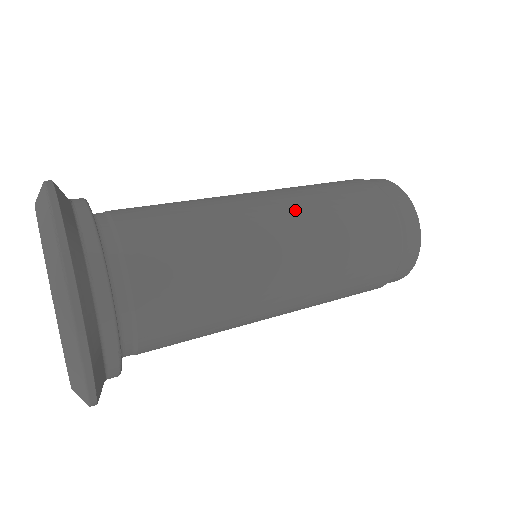
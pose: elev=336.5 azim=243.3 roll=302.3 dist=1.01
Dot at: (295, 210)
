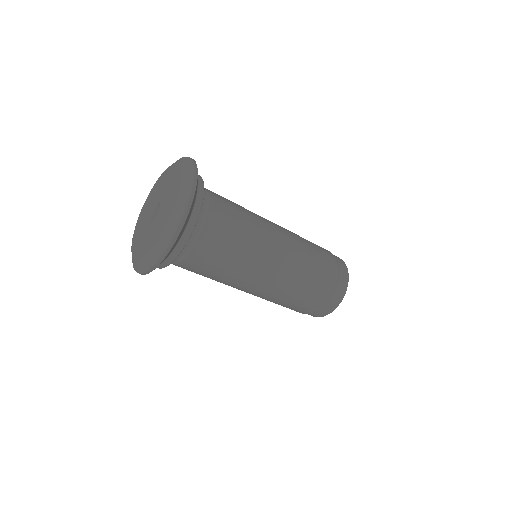
Dot at: occluded
